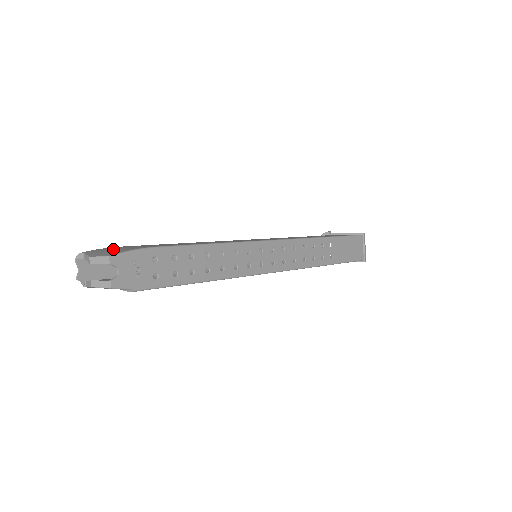
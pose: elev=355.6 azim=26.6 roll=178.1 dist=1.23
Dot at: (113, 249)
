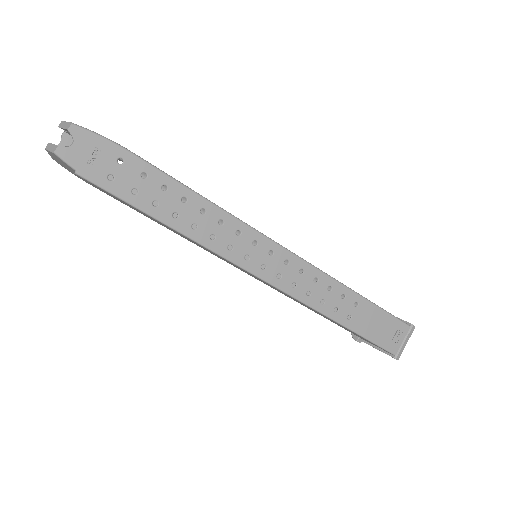
Dot at: occluded
